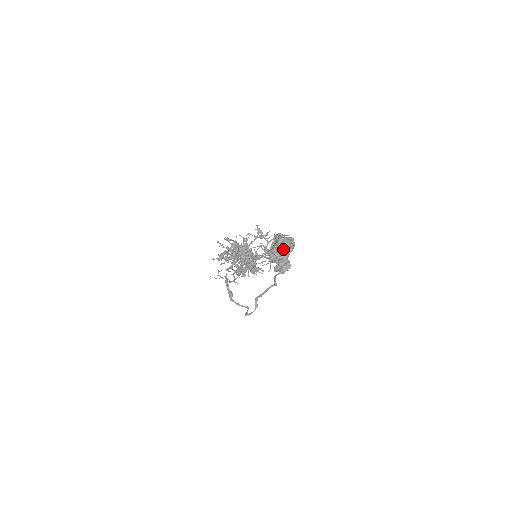
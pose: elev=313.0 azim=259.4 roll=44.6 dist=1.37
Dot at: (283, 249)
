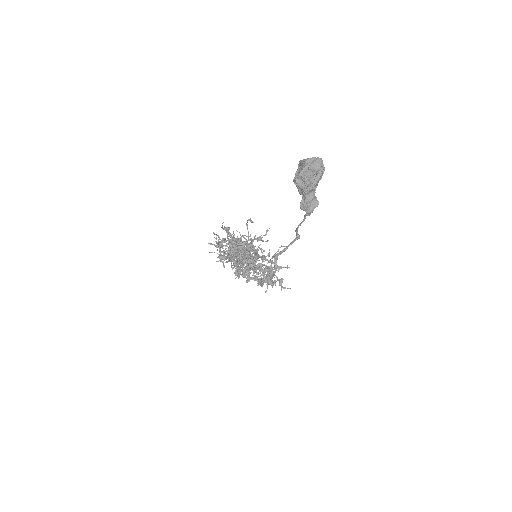
Dot at: (312, 170)
